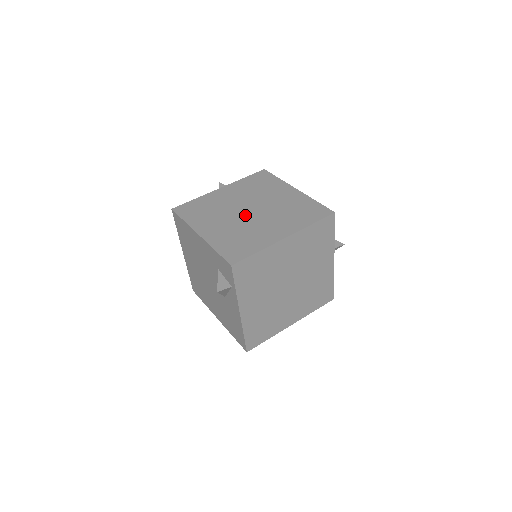
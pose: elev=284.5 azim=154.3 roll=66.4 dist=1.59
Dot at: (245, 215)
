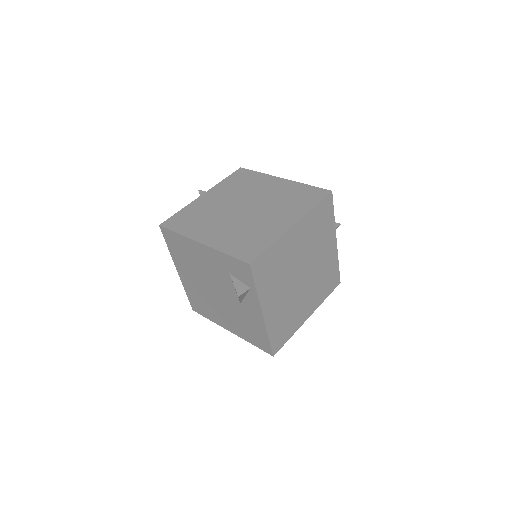
Dot at: (241, 213)
